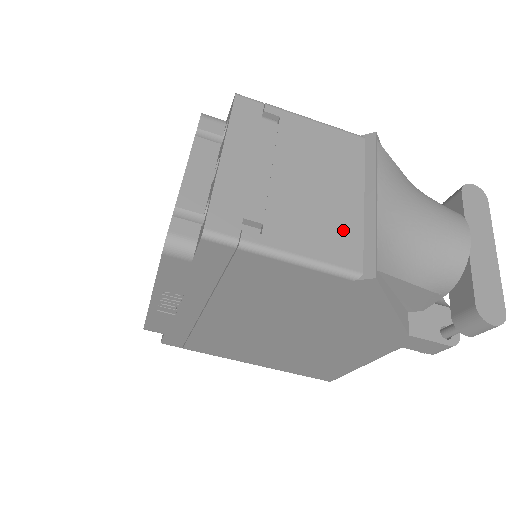
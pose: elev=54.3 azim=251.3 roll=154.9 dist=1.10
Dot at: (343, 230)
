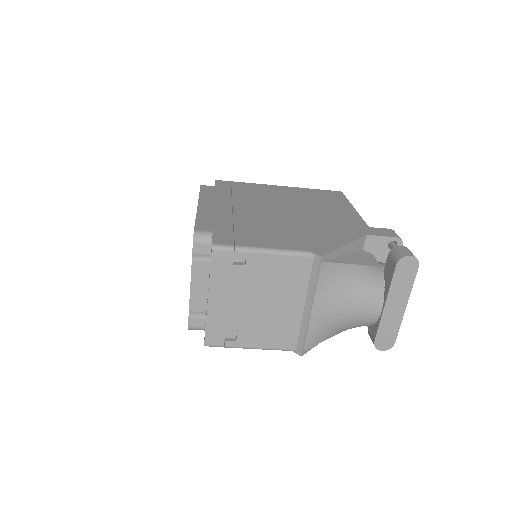
Dot at: (286, 329)
